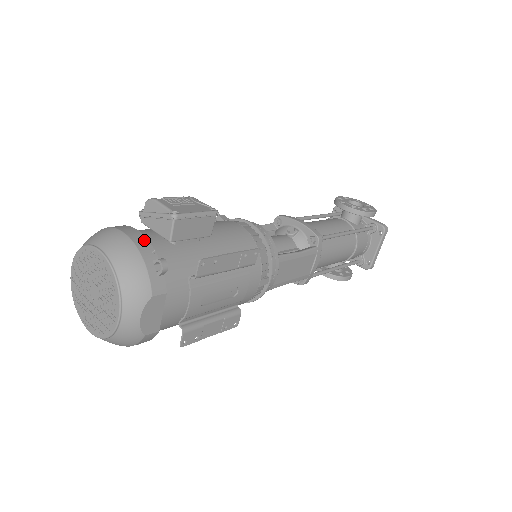
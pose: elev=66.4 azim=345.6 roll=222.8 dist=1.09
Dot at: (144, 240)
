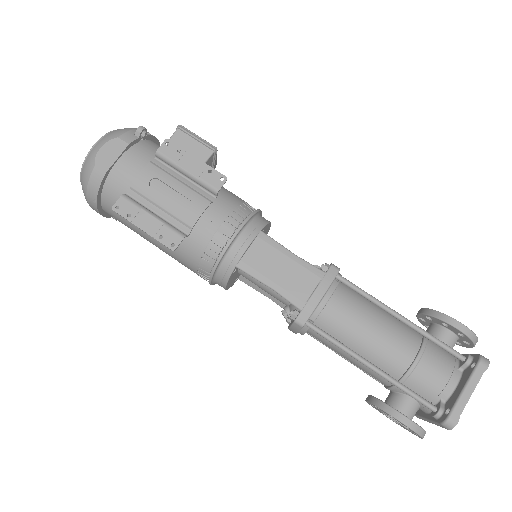
Dot at: occluded
